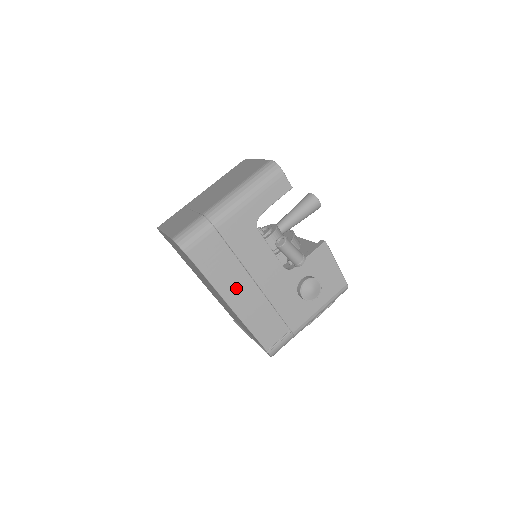
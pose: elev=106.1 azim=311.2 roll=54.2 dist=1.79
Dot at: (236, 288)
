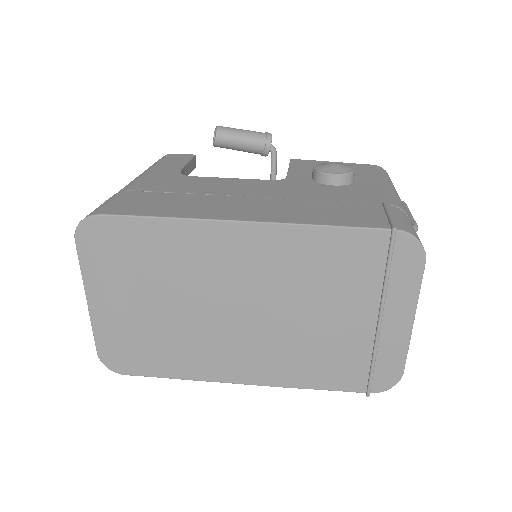
Dot at: (228, 208)
